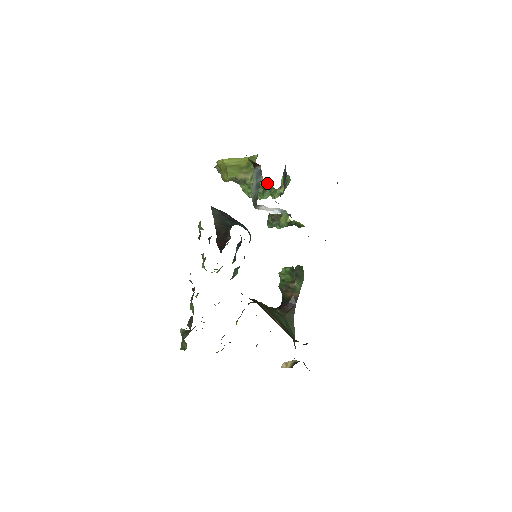
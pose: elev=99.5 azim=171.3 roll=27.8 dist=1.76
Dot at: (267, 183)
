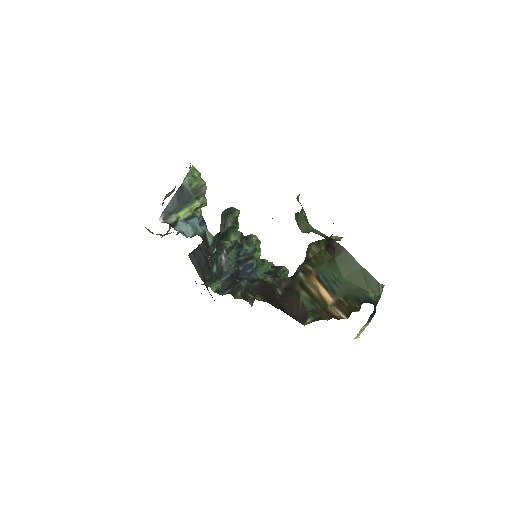
Dot at: occluded
